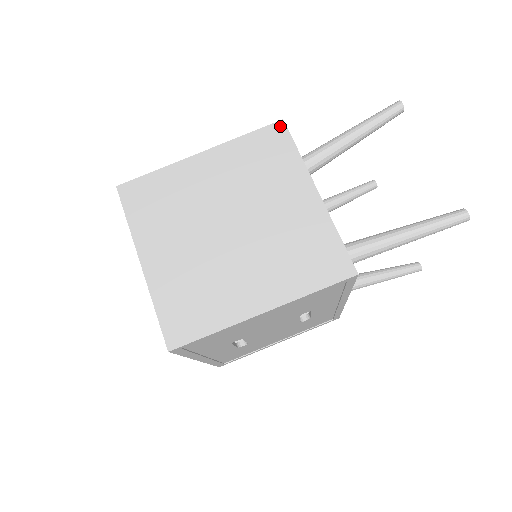
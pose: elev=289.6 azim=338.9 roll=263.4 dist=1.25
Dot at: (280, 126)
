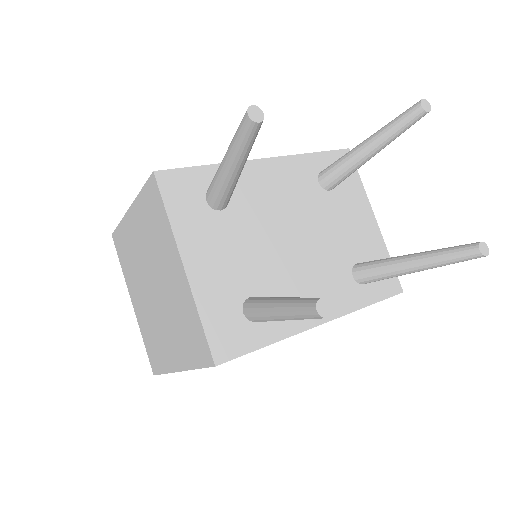
Dot at: (153, 180)
